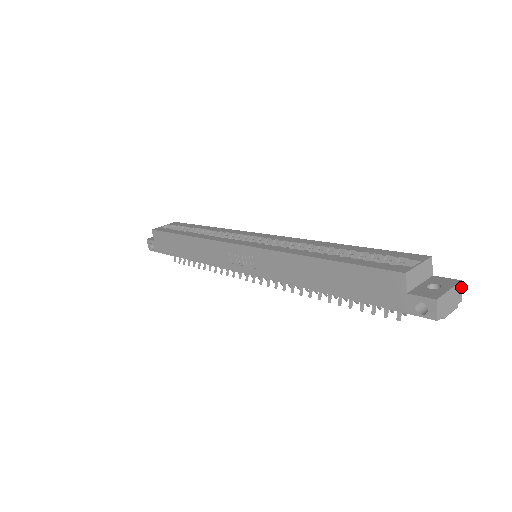
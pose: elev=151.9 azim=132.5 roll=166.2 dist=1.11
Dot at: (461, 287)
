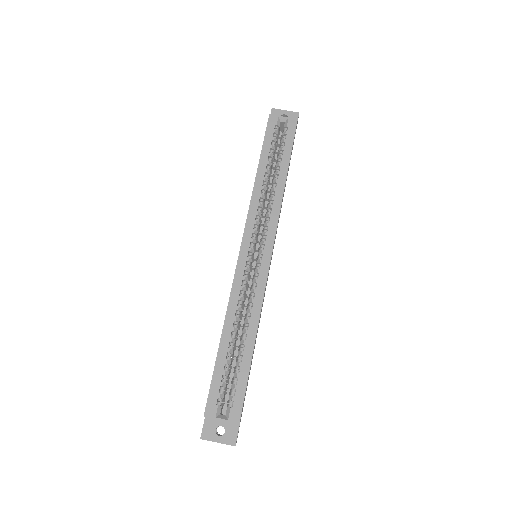
Dot at: occluded
